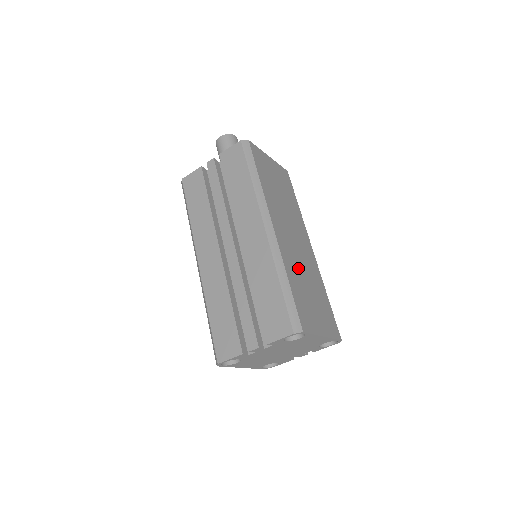
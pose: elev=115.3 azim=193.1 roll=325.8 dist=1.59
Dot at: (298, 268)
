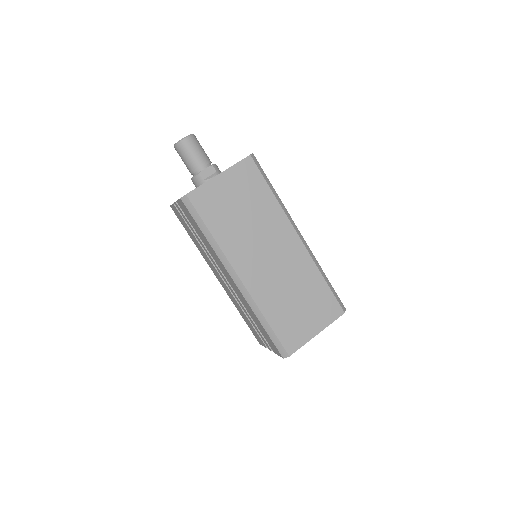
Dot at: (279, 292)
